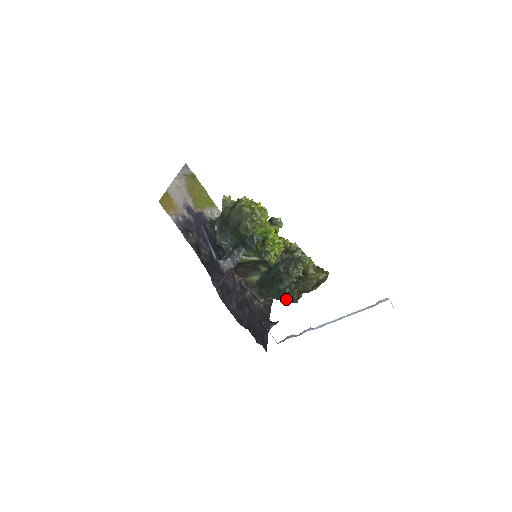
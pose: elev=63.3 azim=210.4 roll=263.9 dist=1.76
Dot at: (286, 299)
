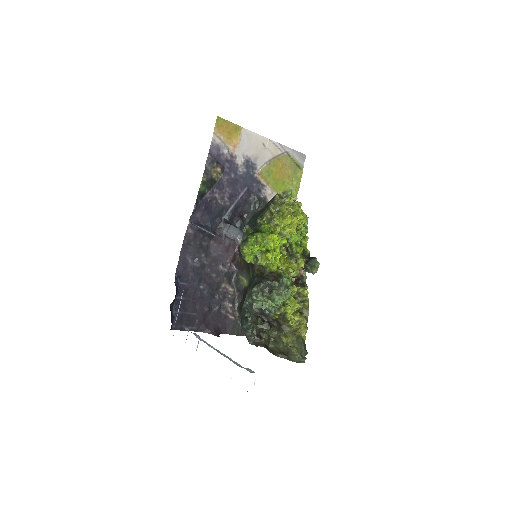
Dot at: (242, 324)
